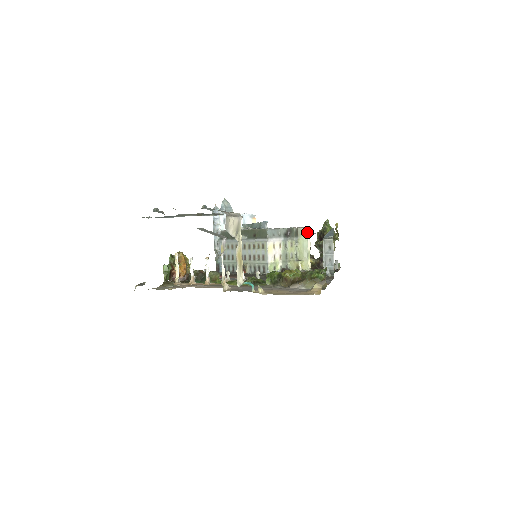
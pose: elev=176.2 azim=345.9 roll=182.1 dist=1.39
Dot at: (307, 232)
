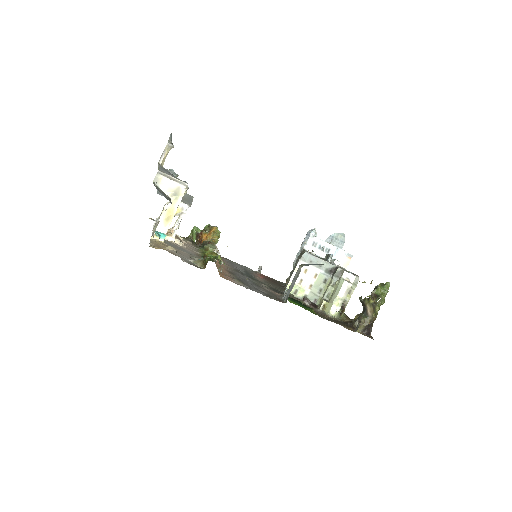
Dot at: (351, 279)
